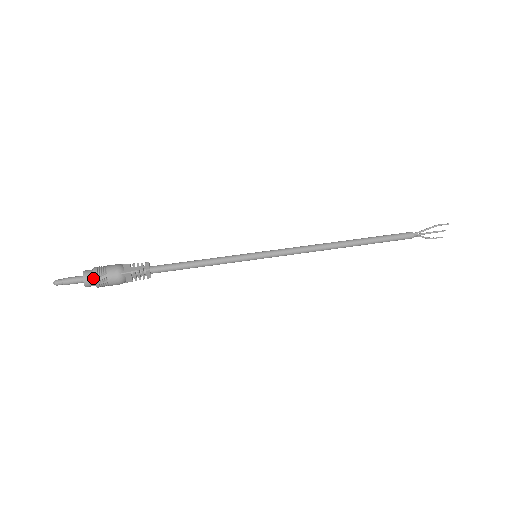
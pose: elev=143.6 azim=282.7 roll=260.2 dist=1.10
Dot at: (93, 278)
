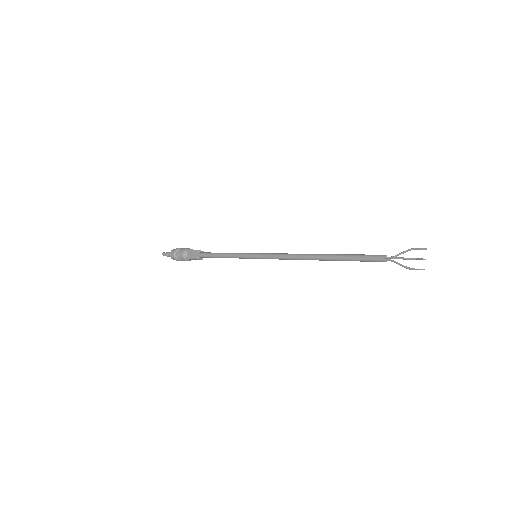
Dot at: (176, 250)
